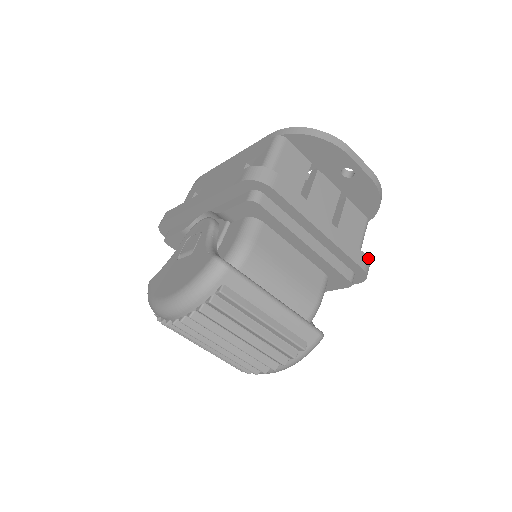
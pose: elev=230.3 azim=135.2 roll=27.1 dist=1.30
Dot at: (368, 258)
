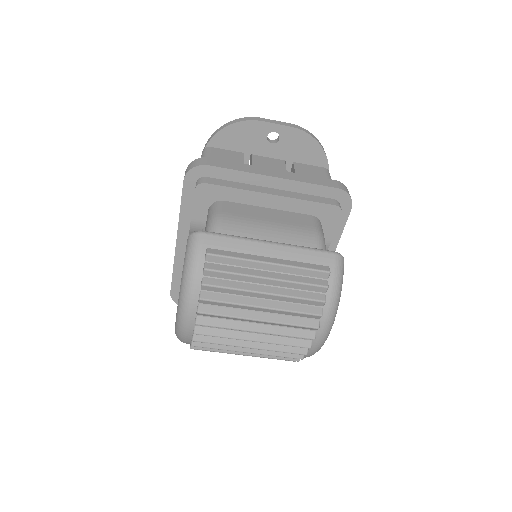
Dot at: (339, 182)
